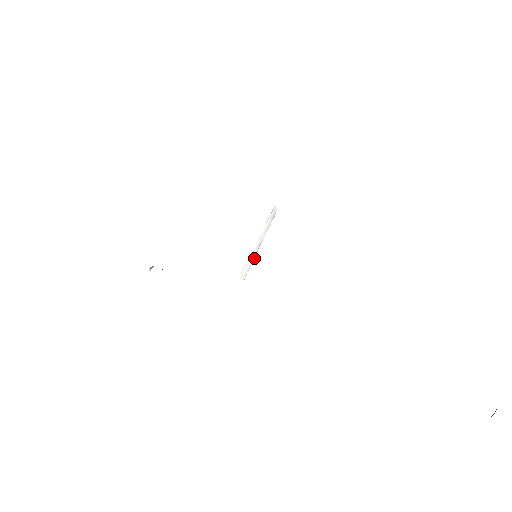
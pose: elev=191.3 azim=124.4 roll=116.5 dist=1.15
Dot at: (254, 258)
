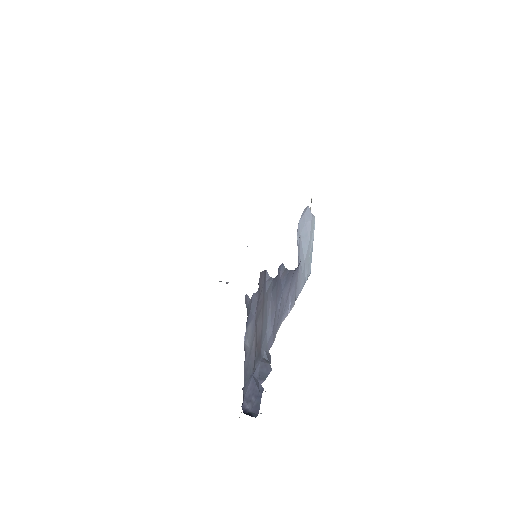
Dot at: occluded
